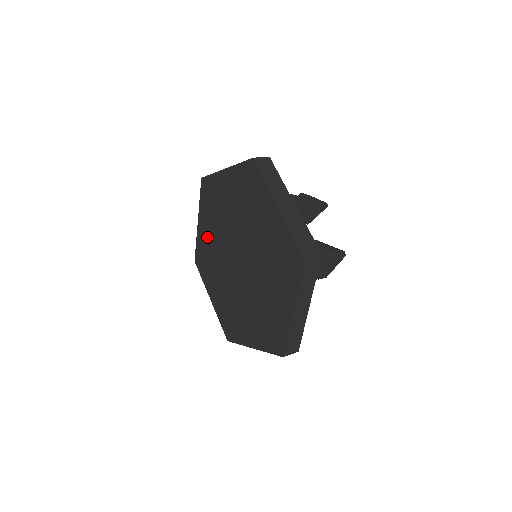
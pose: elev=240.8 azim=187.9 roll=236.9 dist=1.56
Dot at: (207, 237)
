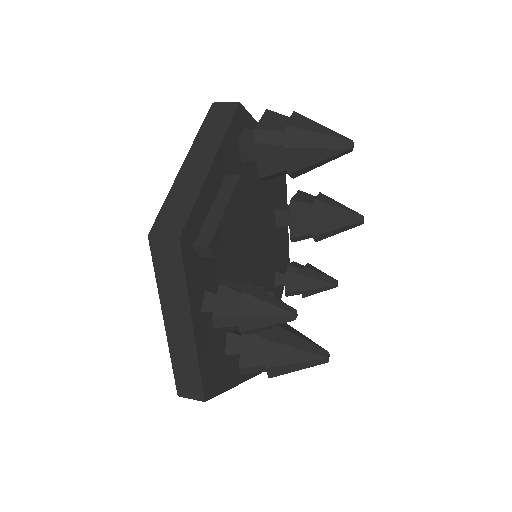
Dot at: occluded
